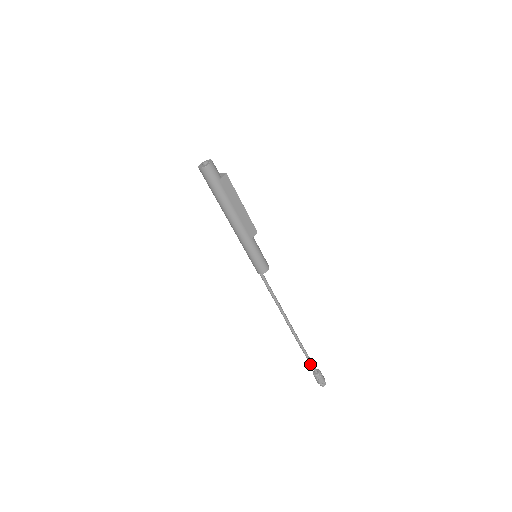
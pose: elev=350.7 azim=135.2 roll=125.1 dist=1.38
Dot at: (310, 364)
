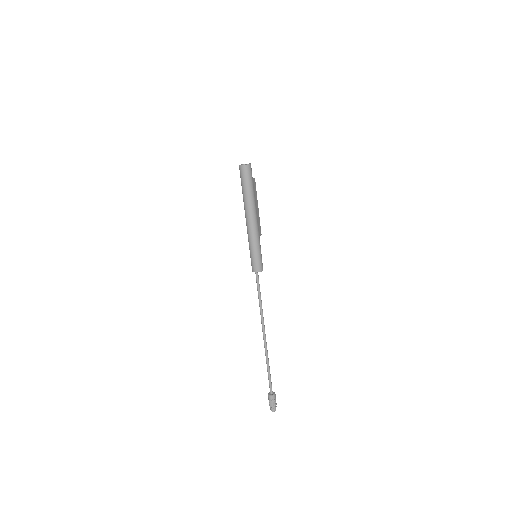
Dot at: (269, 382)
